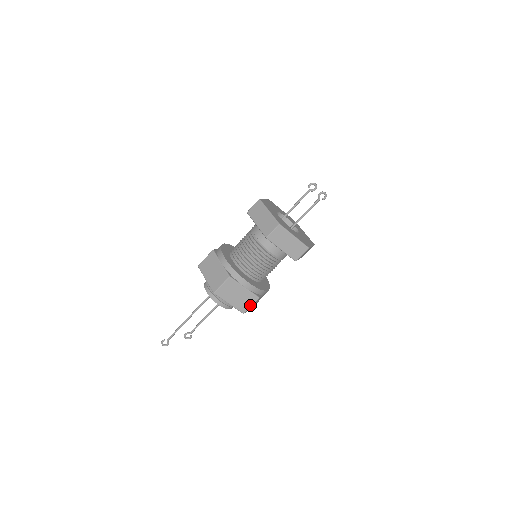
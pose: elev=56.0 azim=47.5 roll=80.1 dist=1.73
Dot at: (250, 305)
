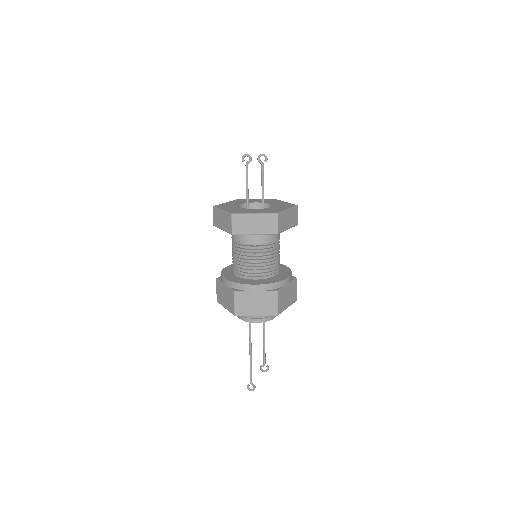
Dot at: (276, 304)
